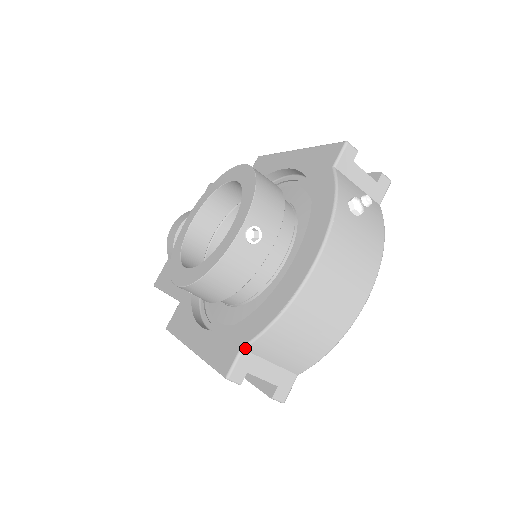
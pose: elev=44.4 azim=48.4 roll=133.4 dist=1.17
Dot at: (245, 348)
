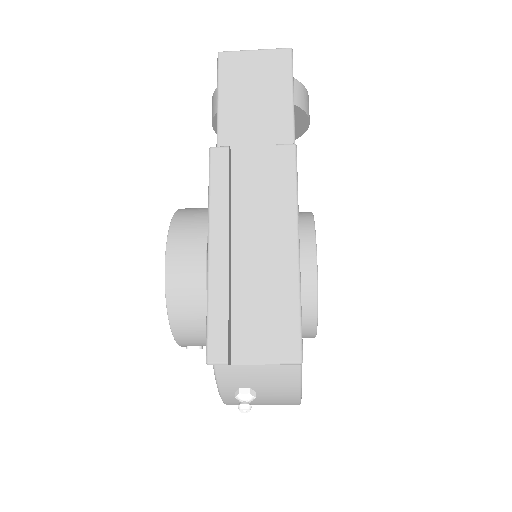
Dot at: occluded
